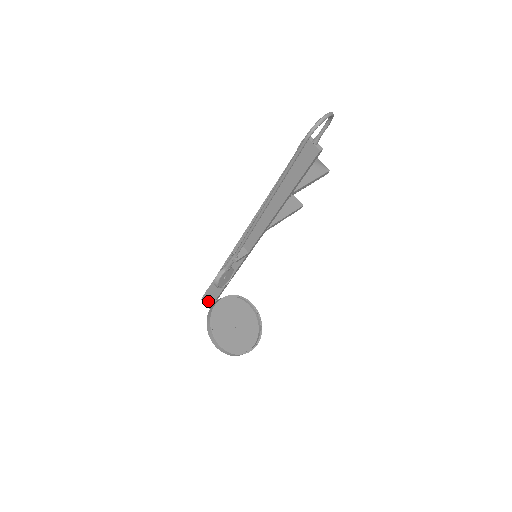
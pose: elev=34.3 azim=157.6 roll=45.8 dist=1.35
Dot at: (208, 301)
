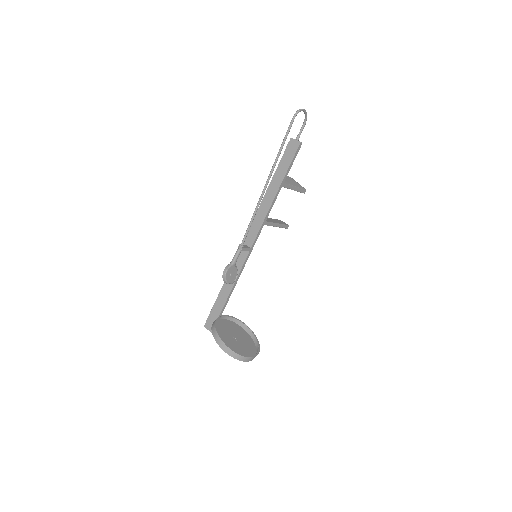
Dot at: (211, 324)
